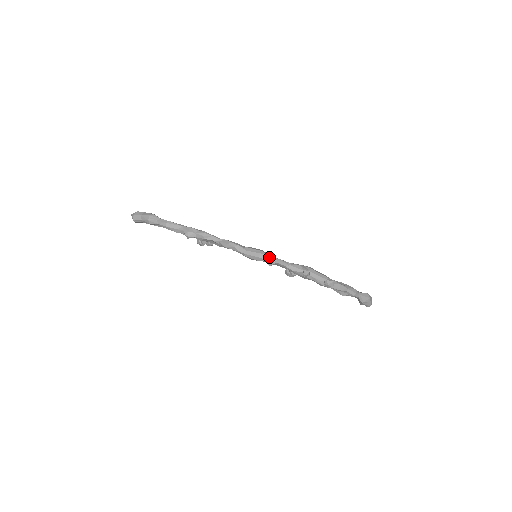
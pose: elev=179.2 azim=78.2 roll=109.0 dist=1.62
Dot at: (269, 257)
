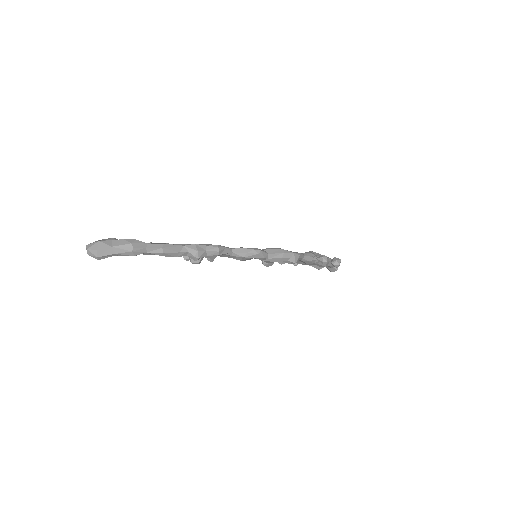
Dot at: (293, 254)
